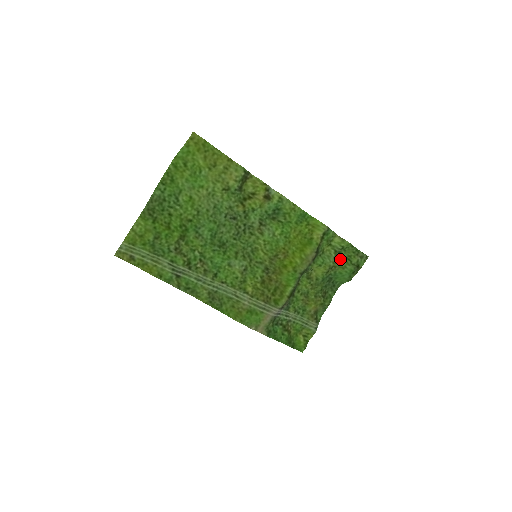
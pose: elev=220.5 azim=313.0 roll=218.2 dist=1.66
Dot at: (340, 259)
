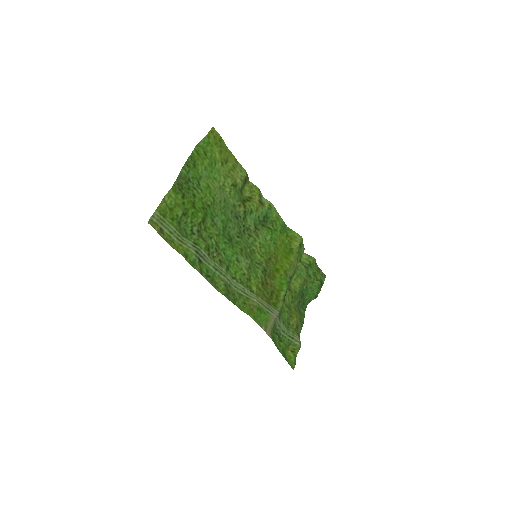
Dot at: (309, 275)
